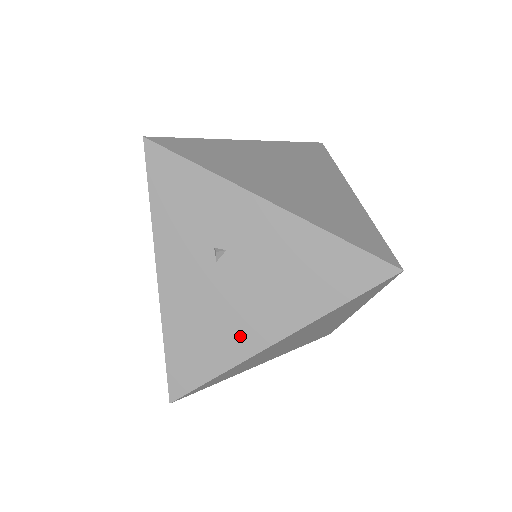
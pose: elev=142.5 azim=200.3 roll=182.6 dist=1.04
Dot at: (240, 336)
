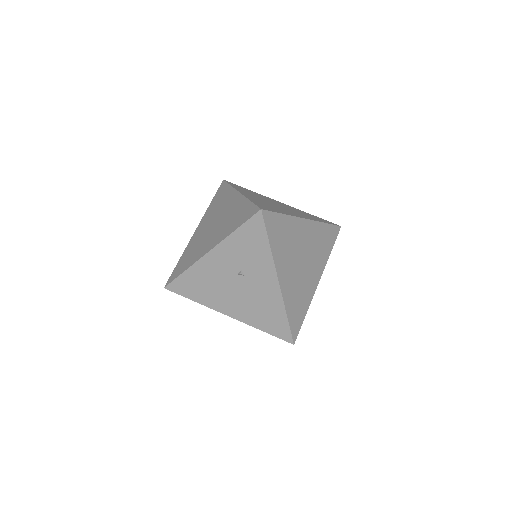
Dot at: (217, 301)
